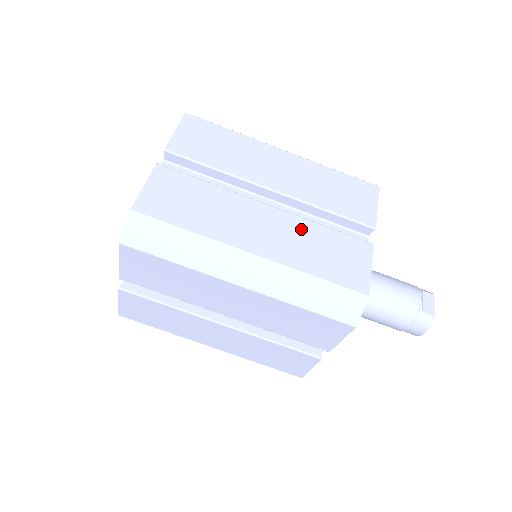
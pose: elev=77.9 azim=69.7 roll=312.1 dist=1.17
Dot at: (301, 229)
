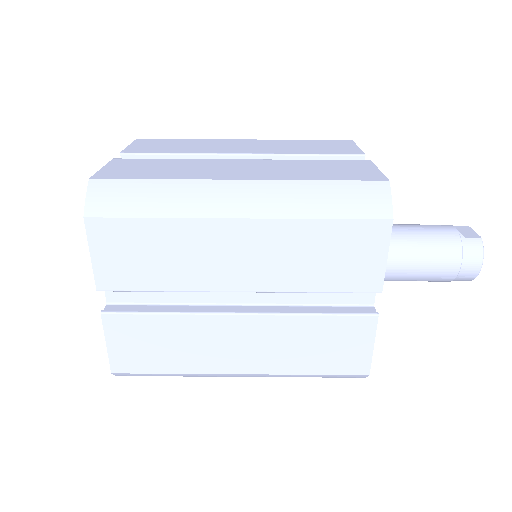
Dot at: (286, 164)
